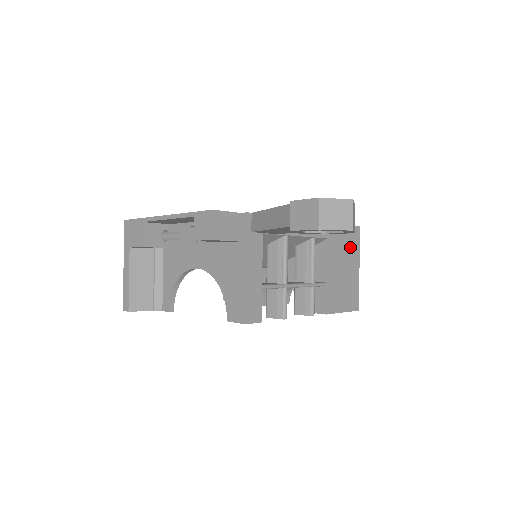
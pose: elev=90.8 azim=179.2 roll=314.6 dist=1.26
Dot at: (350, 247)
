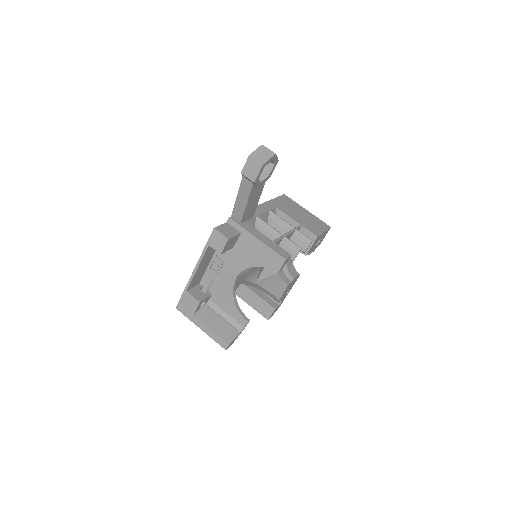
Dot at: (291, 205)
